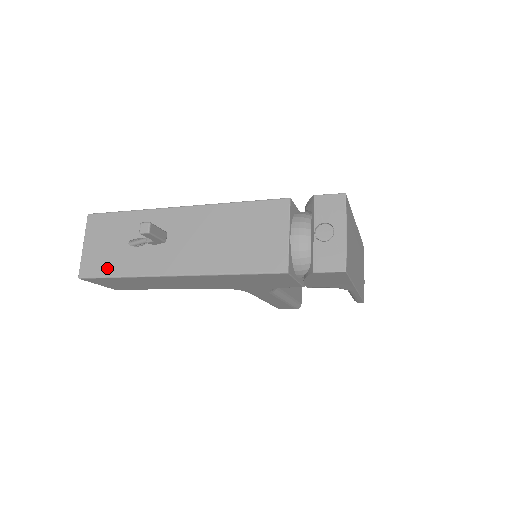
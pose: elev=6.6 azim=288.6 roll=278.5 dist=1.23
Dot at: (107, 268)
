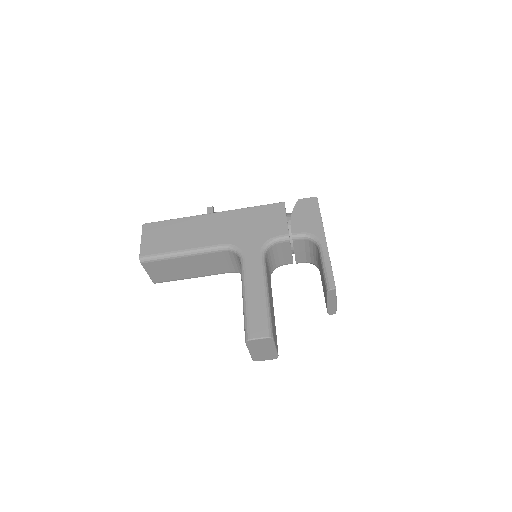
Dot at: occluded
